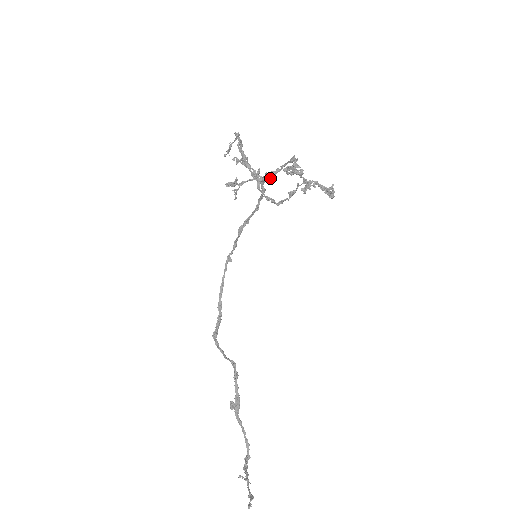
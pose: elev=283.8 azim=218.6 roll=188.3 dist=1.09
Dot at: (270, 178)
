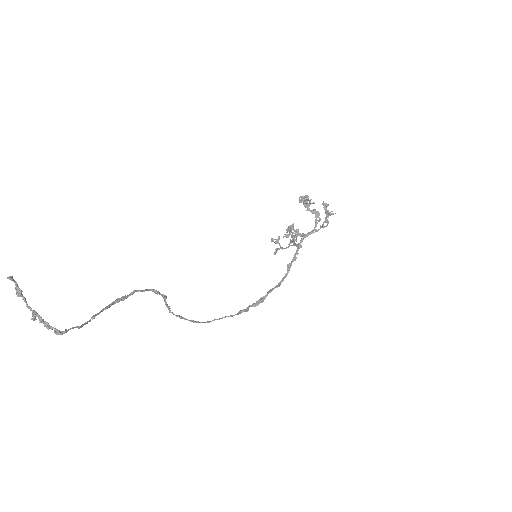
Dot at: (301, 235)
